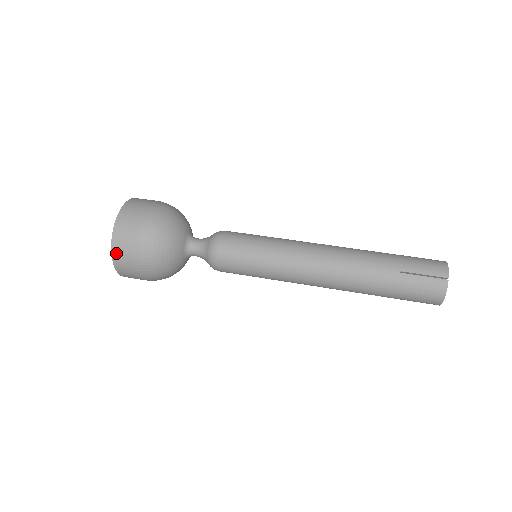
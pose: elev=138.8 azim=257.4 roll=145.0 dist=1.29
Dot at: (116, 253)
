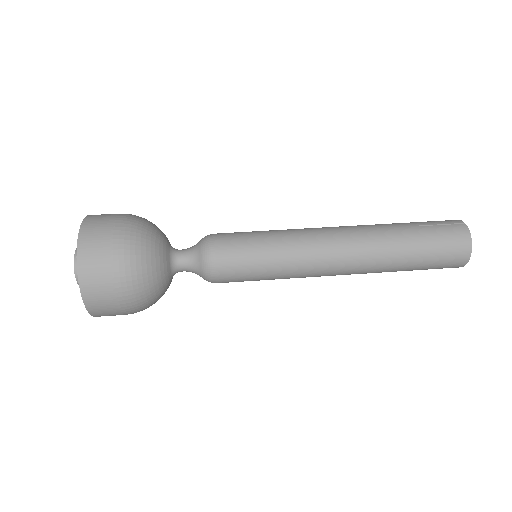
Dot at: (84, 250)
